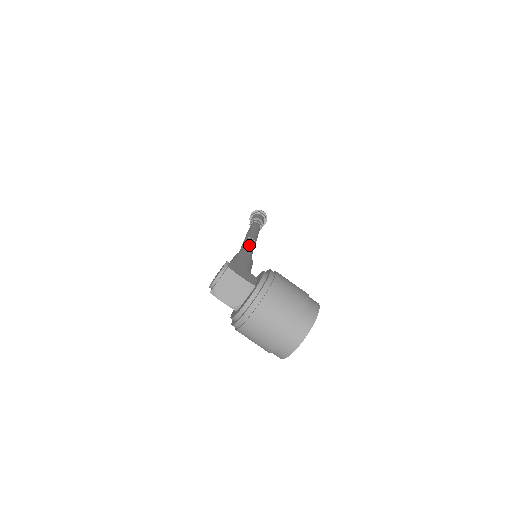
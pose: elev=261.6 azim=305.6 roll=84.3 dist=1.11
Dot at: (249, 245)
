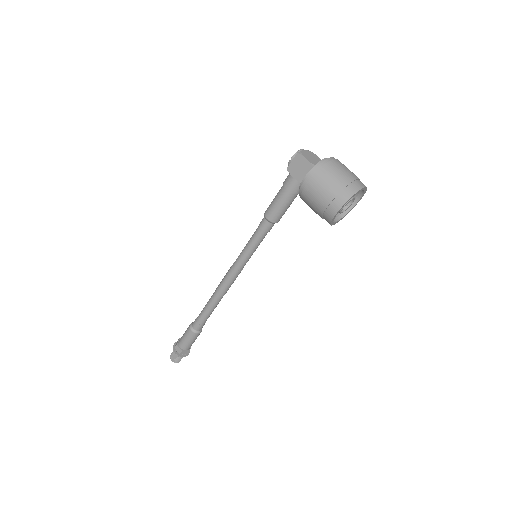
Dot at: occluded
